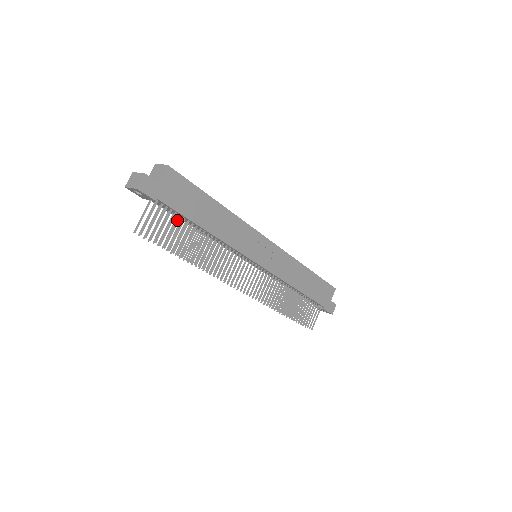
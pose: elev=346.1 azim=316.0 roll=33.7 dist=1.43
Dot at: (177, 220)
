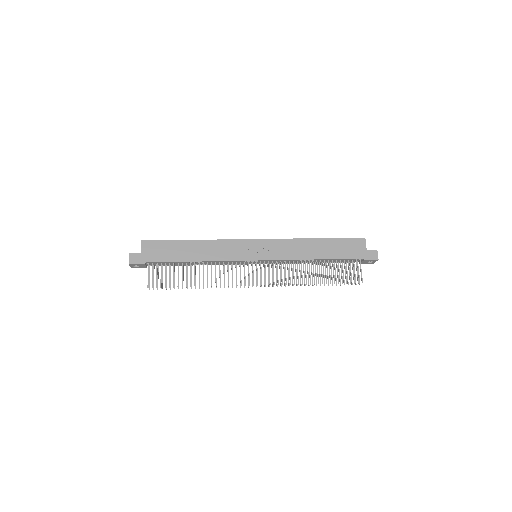
Dot at: (169, 267)
